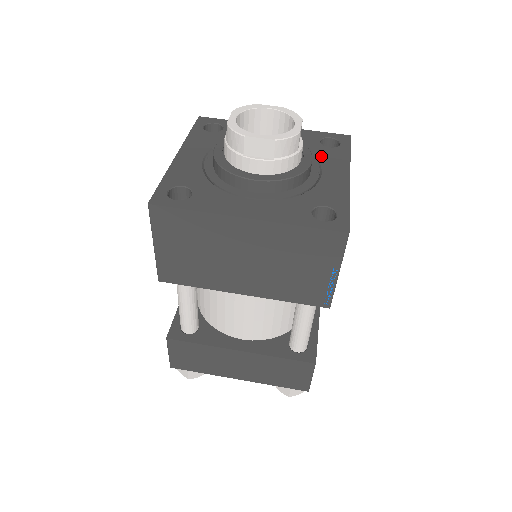
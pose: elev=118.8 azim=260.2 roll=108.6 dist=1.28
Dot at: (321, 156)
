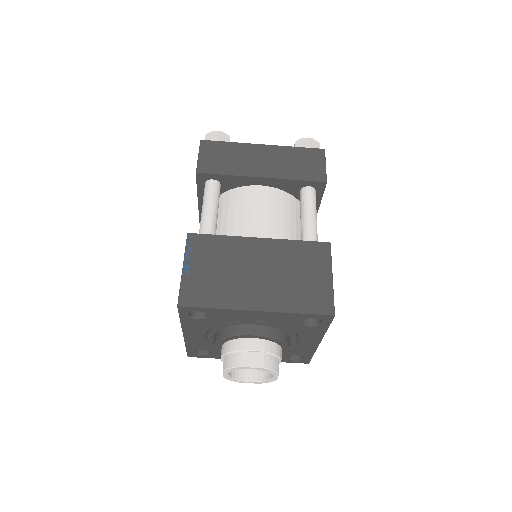
Dot at: (300, 332)
